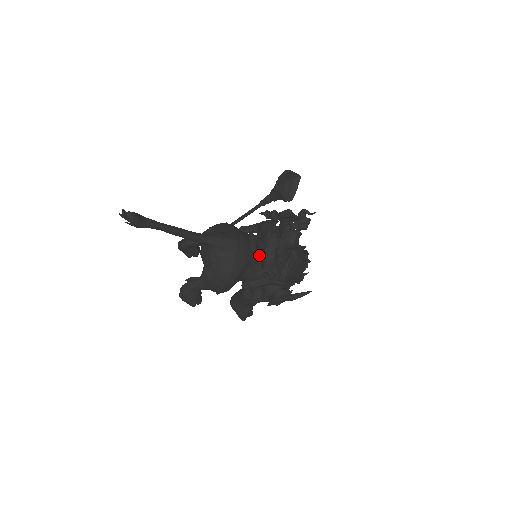
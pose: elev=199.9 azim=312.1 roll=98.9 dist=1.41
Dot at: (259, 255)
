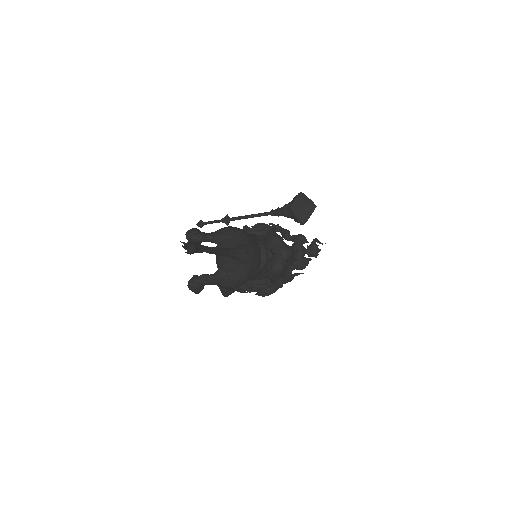
Dot at: occluded
